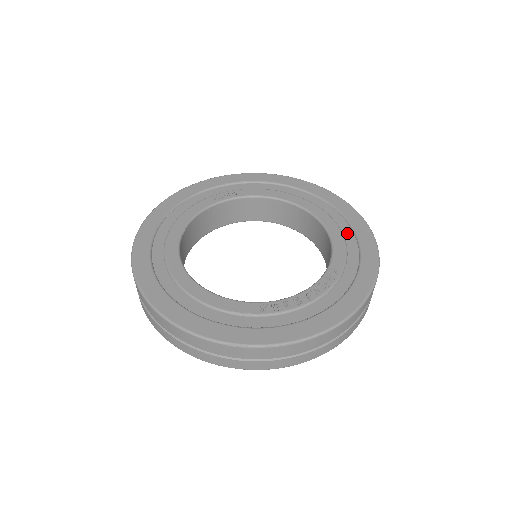
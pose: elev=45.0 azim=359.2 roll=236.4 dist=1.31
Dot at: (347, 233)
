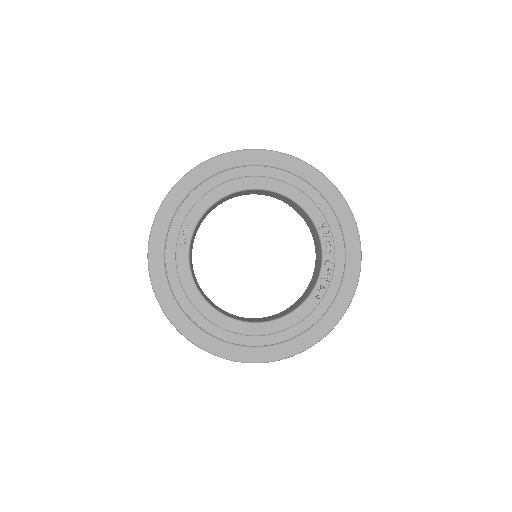
Dot at: (296, 182)
